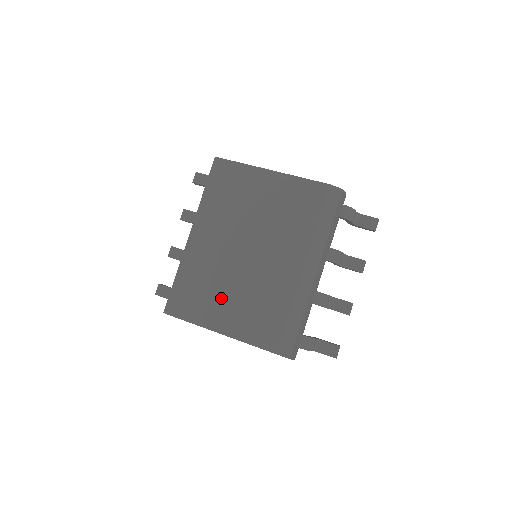
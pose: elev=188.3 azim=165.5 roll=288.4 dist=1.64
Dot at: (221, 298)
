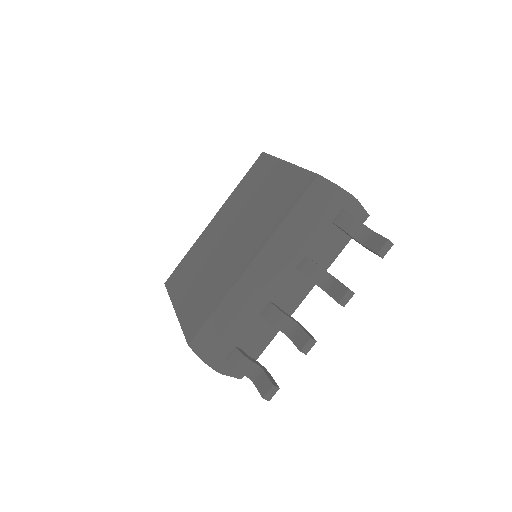
Dot at: (194, 279)
